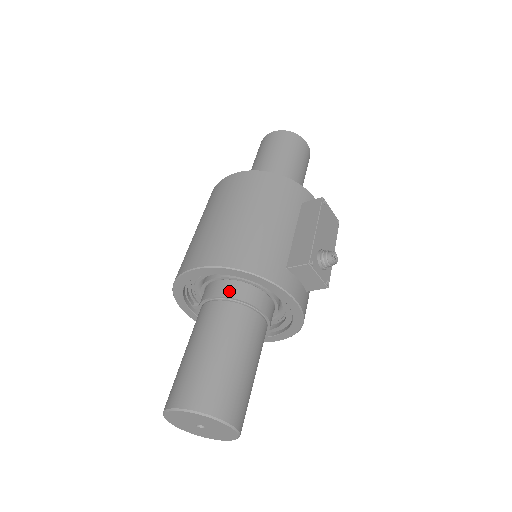
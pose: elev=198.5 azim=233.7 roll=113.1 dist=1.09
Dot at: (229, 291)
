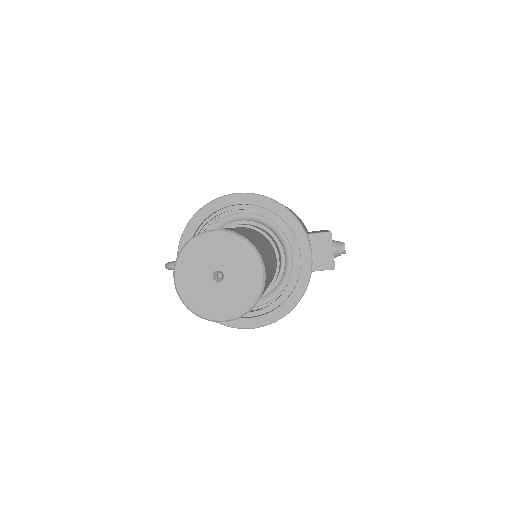
Dot at: (255, 226)
